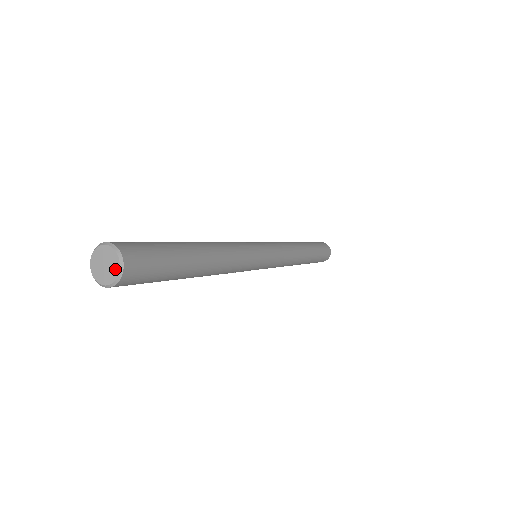
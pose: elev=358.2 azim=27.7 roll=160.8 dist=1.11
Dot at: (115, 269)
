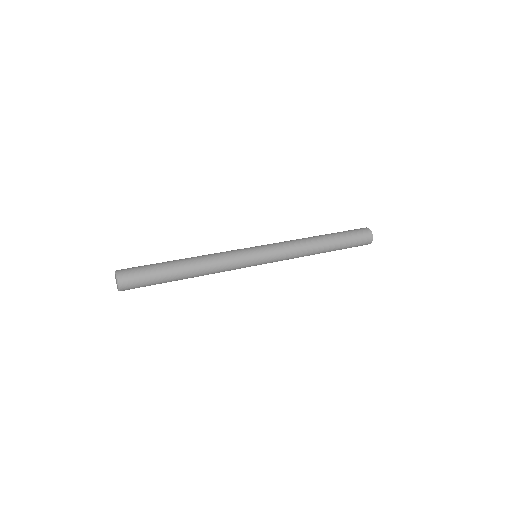
Dot at: (118, 287)
